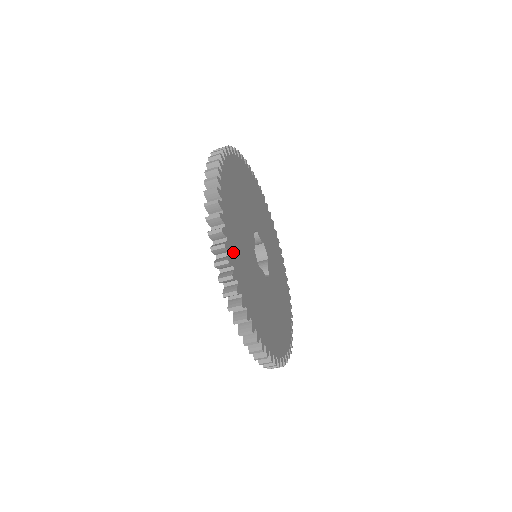
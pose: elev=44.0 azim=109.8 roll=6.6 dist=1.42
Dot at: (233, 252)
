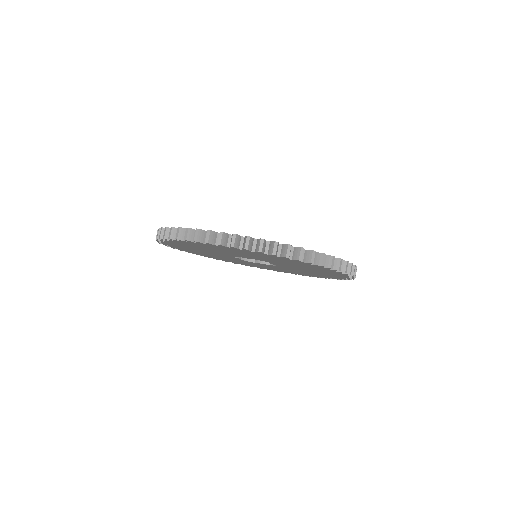
Dot at: occluded
